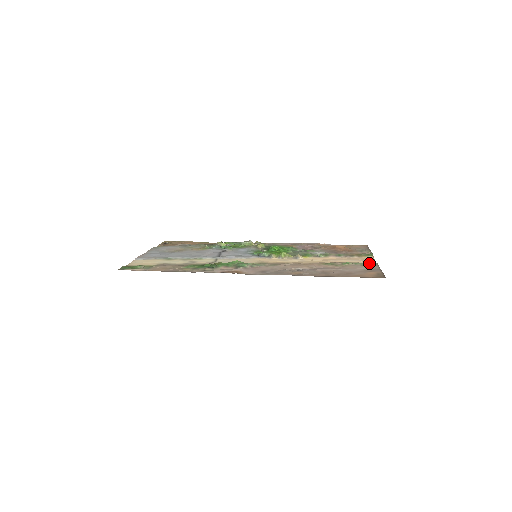
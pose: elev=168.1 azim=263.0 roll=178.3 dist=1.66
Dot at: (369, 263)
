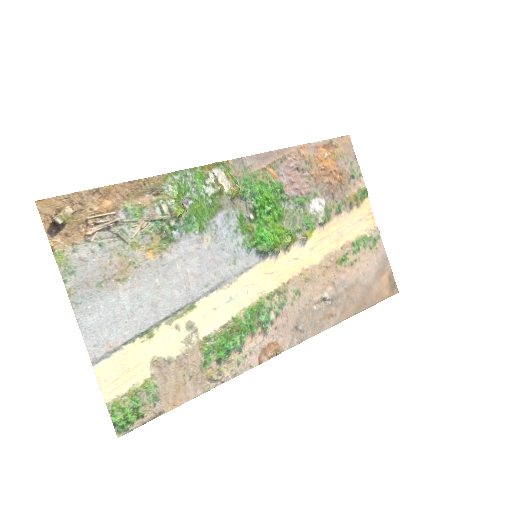
Dot at: (375, 238)
